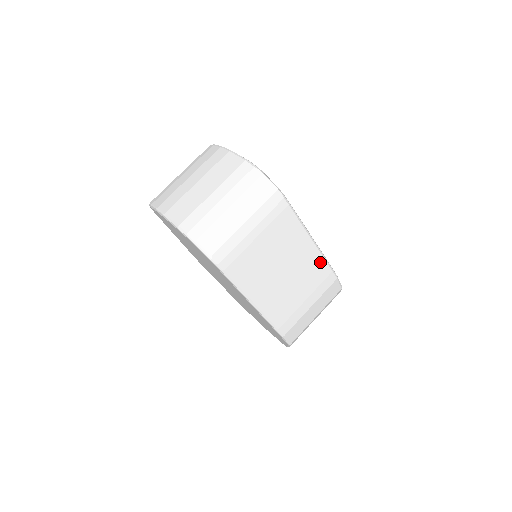
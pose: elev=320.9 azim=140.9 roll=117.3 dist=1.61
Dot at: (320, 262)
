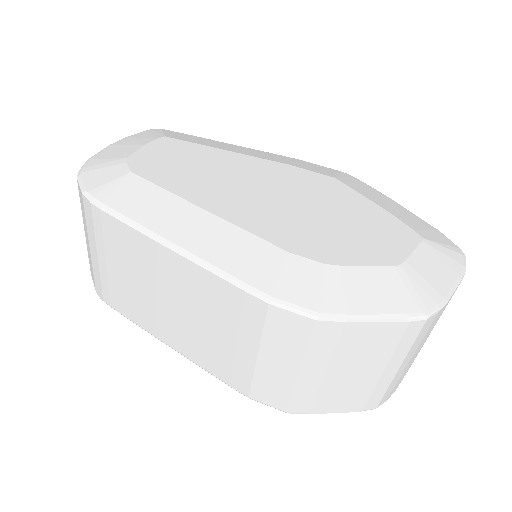
Dot at: (209, 279)
